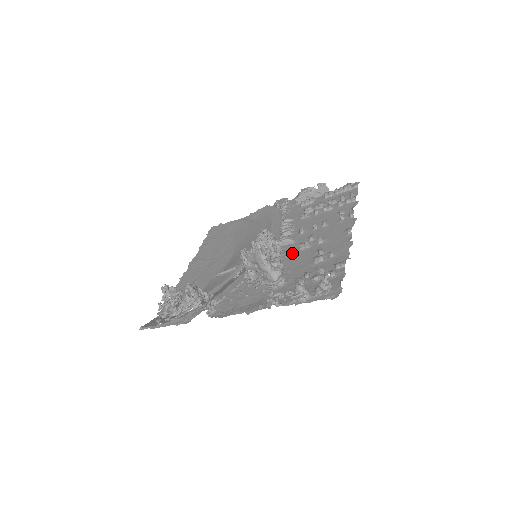
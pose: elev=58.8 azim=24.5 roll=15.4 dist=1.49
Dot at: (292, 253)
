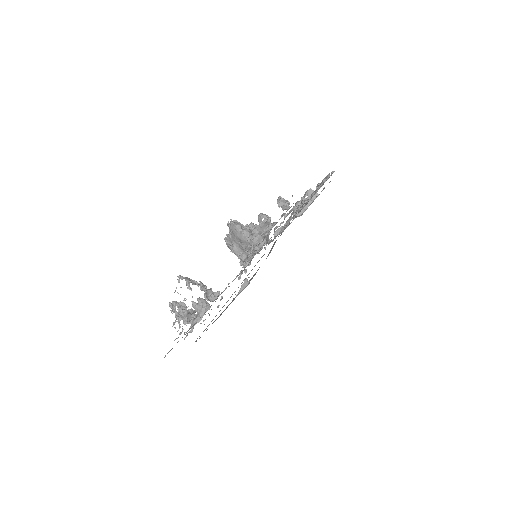
Dot at: occluded
